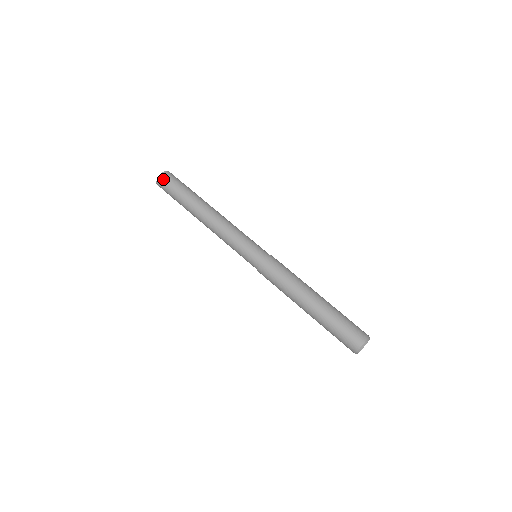
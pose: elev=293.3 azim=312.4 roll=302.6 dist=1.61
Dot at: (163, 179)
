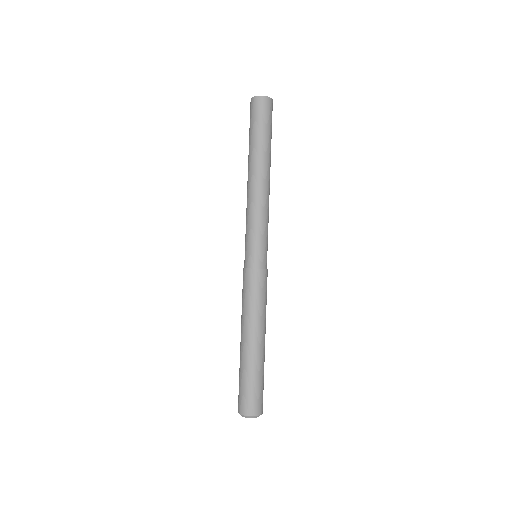
Dot at: (254, 104)
